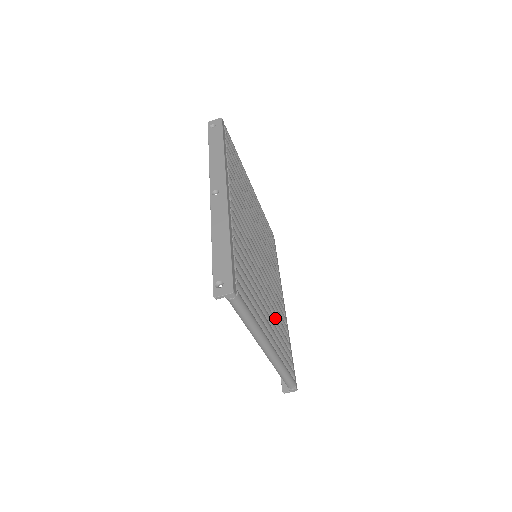
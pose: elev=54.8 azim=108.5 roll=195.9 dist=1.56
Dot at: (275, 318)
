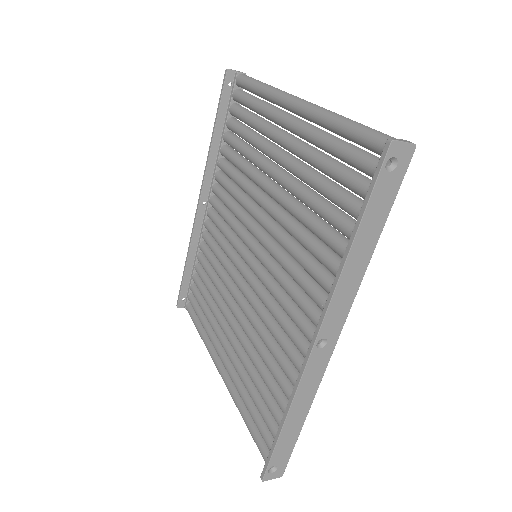
Dot at: occluded
